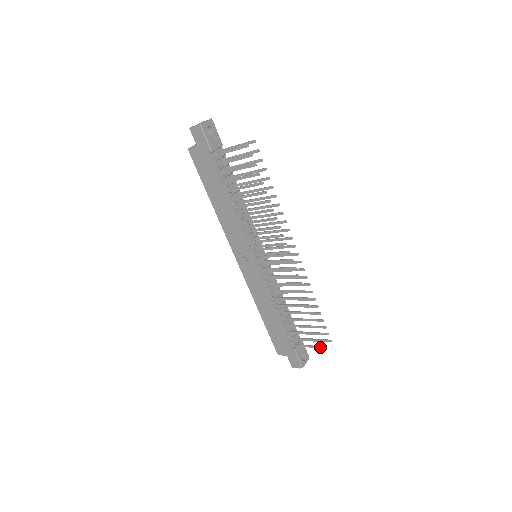
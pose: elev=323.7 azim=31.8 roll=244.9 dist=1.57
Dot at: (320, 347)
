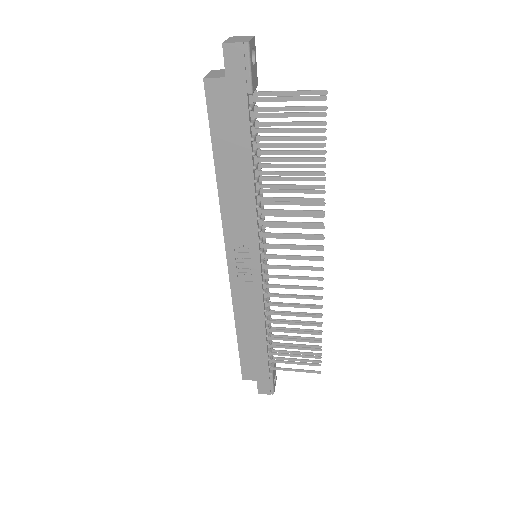
Dot at: (311, 371)
